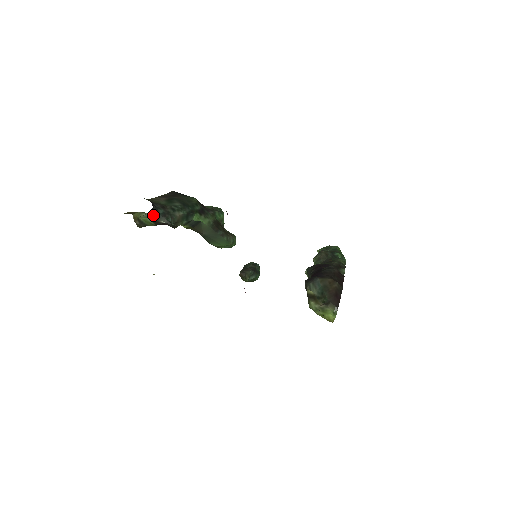
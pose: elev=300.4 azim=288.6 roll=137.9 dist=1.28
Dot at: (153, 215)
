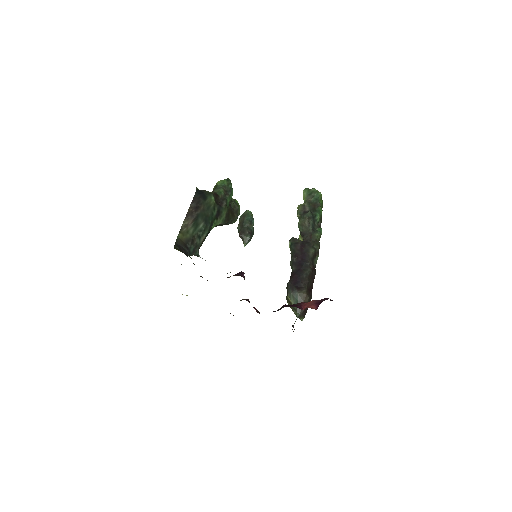
Dot at: occluded
